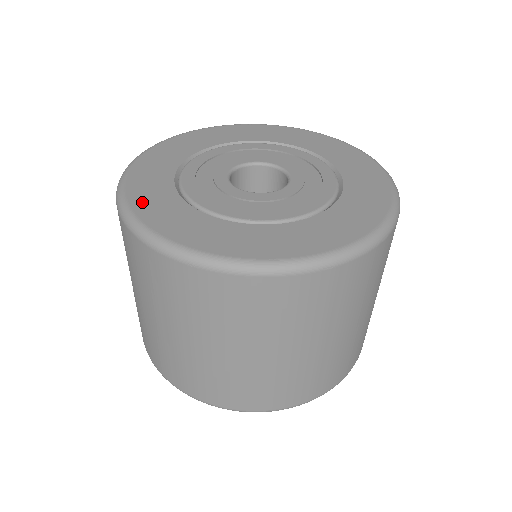
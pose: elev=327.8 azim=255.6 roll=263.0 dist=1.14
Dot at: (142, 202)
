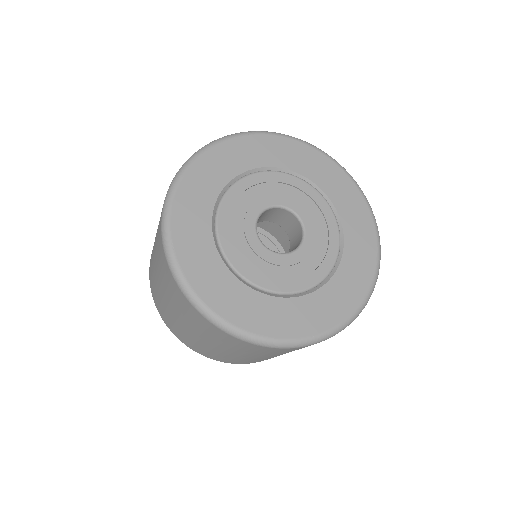
Dot at: (202, 283)
